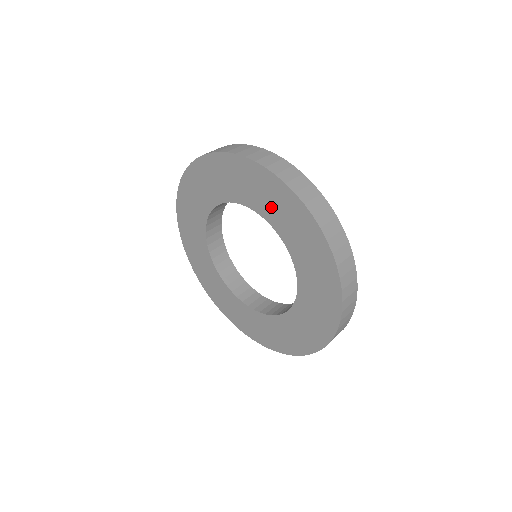
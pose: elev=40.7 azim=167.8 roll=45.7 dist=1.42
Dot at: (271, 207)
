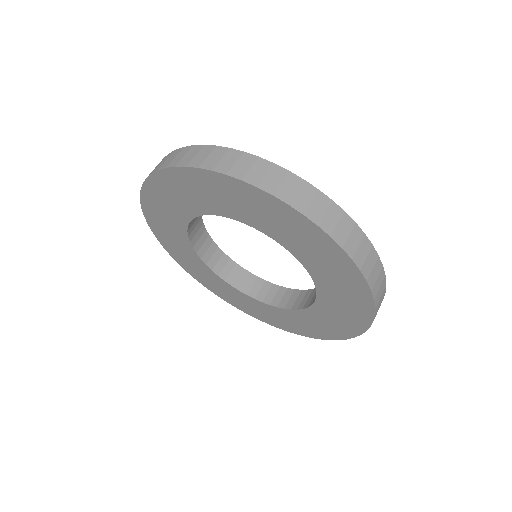
Dot at: (222, 202)
